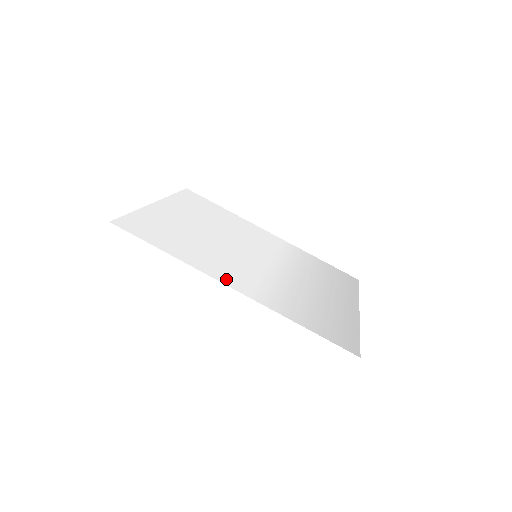
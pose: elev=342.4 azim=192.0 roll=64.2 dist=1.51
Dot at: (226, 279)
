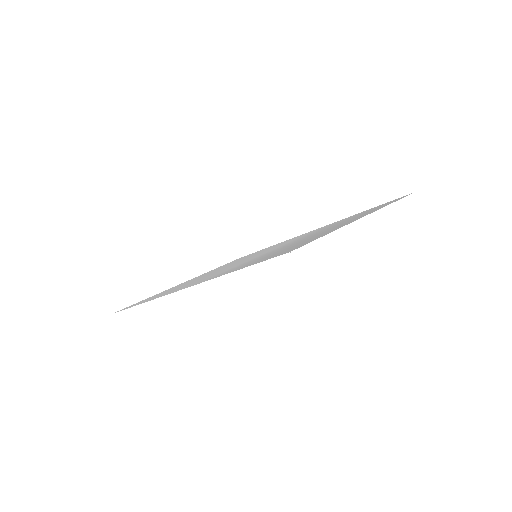
Dot at: occluded
